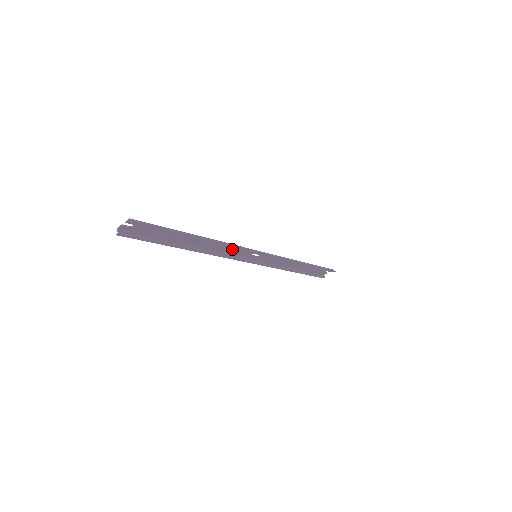
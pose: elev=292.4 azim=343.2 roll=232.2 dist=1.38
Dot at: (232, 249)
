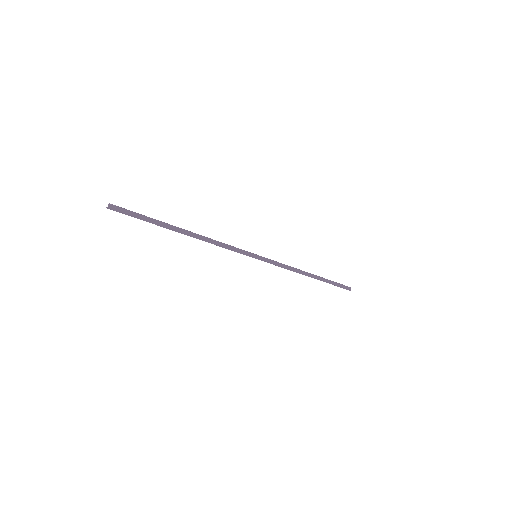
Dot at: occluded
